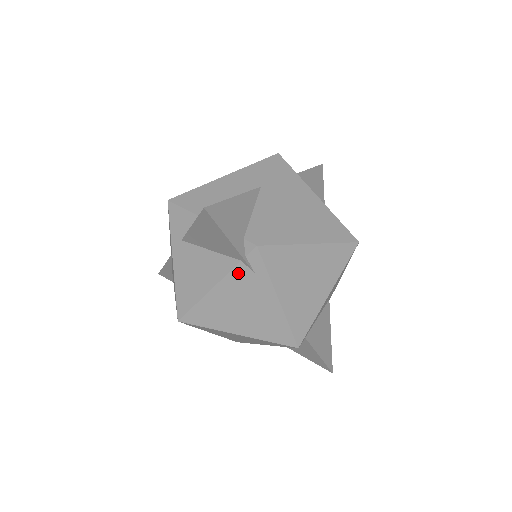
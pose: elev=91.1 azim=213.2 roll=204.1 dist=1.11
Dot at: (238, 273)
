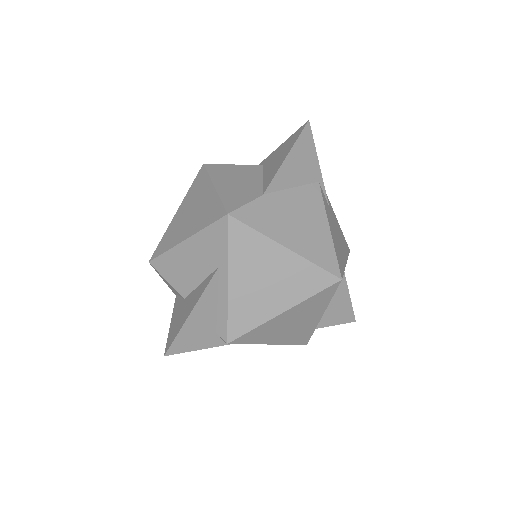
Dot at: occluded
